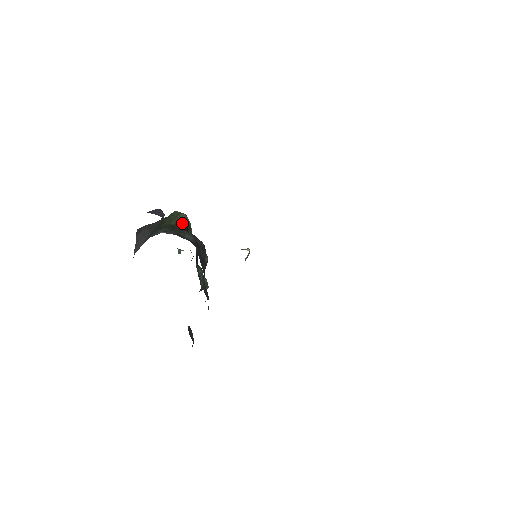
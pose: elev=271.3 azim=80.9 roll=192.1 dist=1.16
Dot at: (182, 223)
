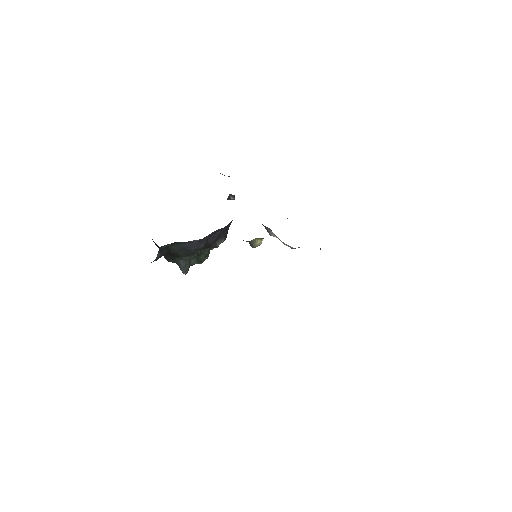
Dot at: occluded
